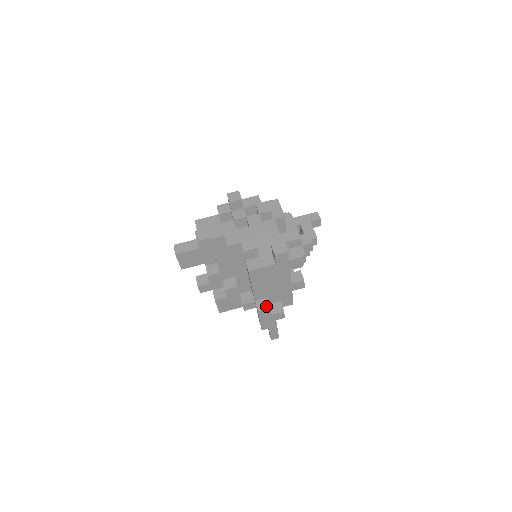
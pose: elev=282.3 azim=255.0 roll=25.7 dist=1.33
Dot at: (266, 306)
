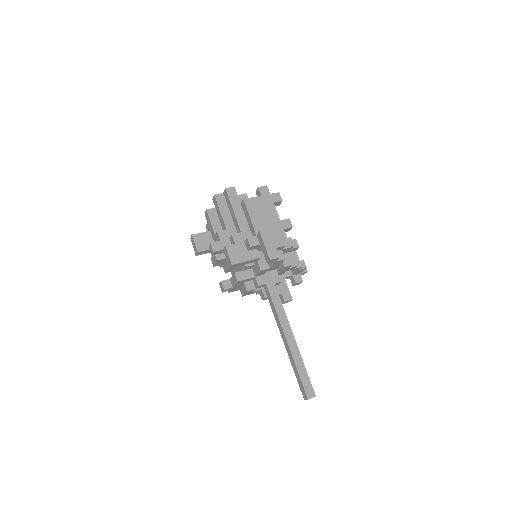
Dot at: (265, 231)
